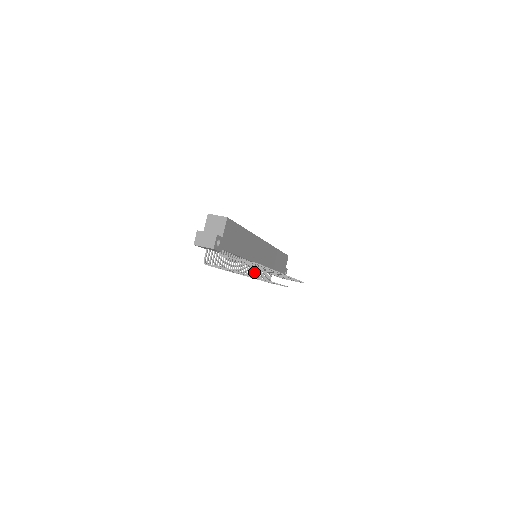
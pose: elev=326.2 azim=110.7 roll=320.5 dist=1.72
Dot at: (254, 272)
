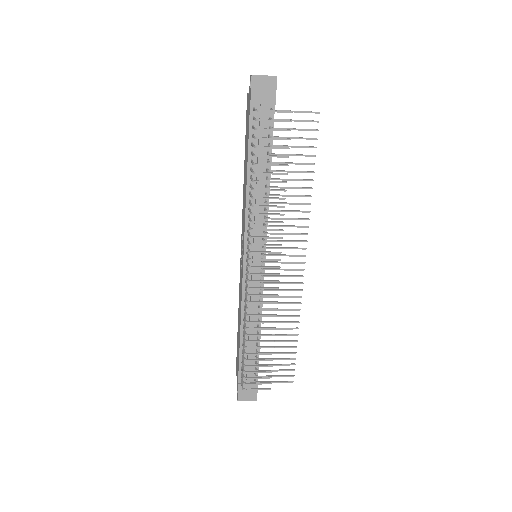
Dot at: (245, 304)
